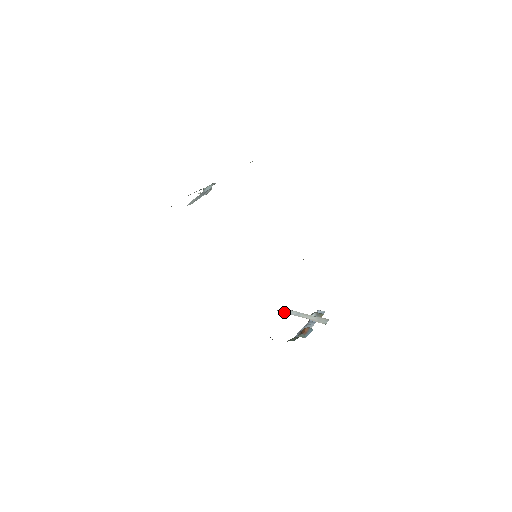
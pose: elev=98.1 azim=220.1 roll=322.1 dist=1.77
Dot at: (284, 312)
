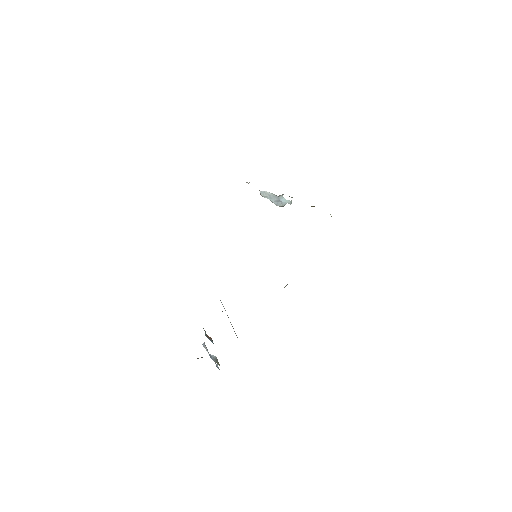
Dot at: occluded
